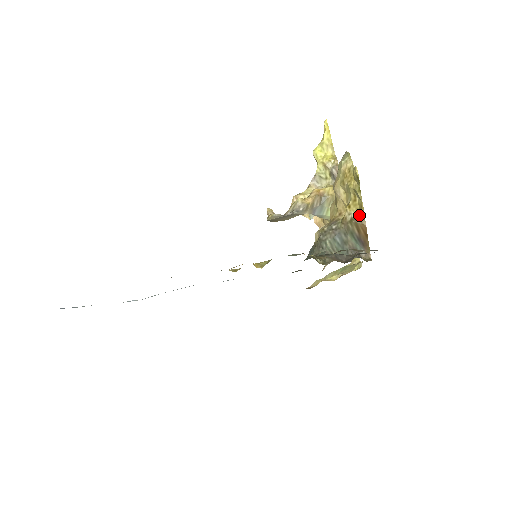
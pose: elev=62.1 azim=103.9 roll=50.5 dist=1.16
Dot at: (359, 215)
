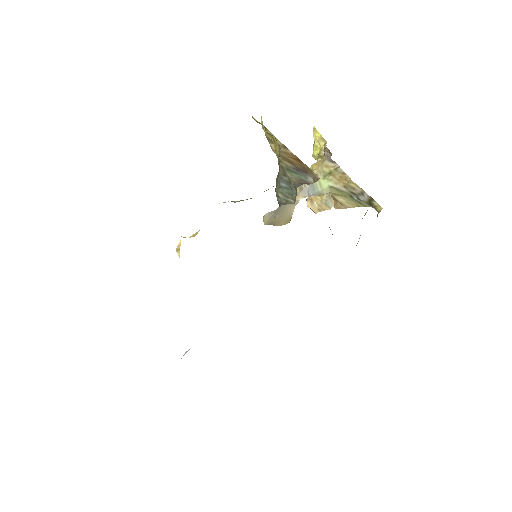
Dot at: (281, 149)
